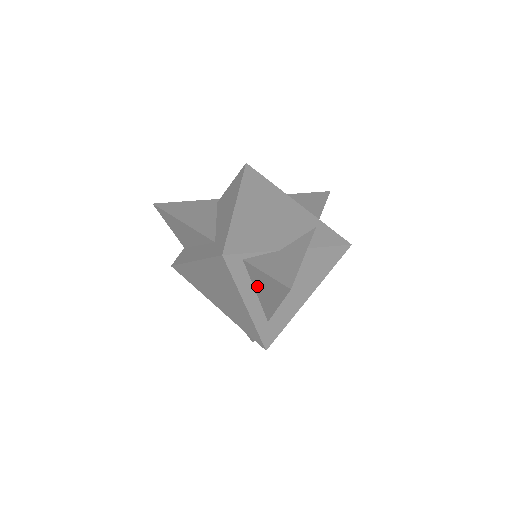
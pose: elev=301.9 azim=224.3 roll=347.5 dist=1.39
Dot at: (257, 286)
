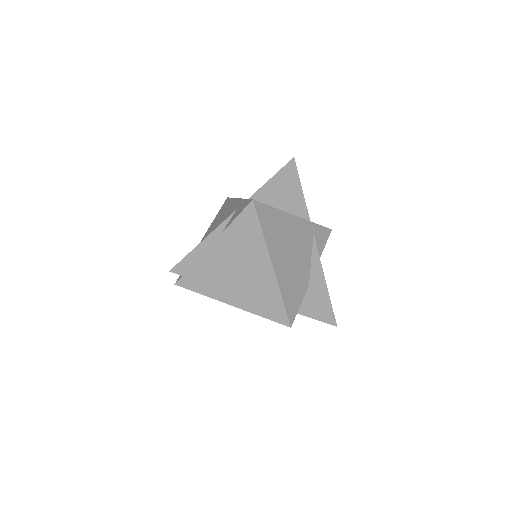
Dot at: occluded
